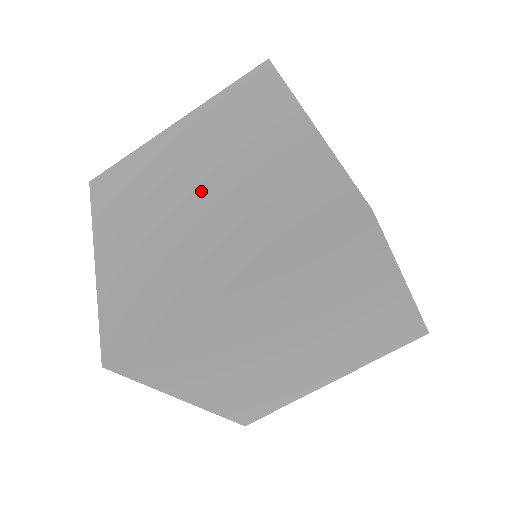
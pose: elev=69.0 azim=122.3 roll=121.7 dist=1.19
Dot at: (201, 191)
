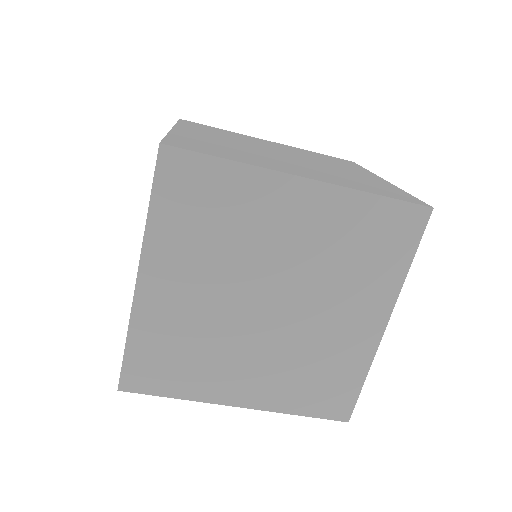
Dot at: (273, 307)
